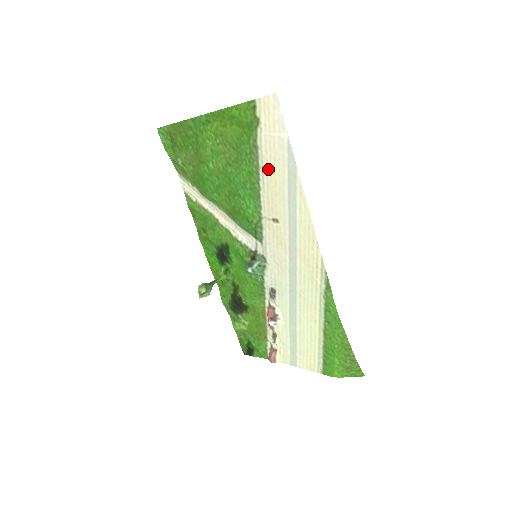
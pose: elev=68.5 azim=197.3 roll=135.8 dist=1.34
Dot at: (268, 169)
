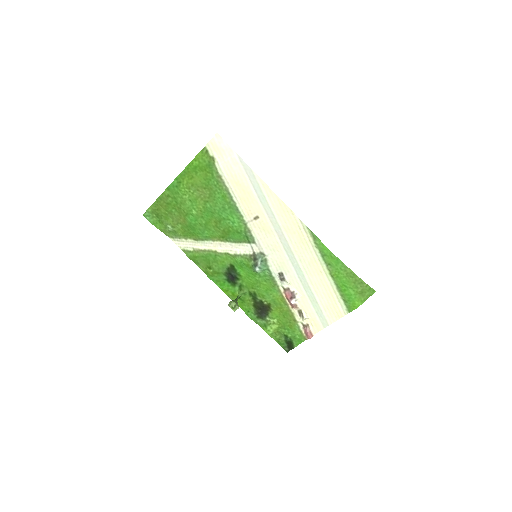
Dot at: (234, 185)
